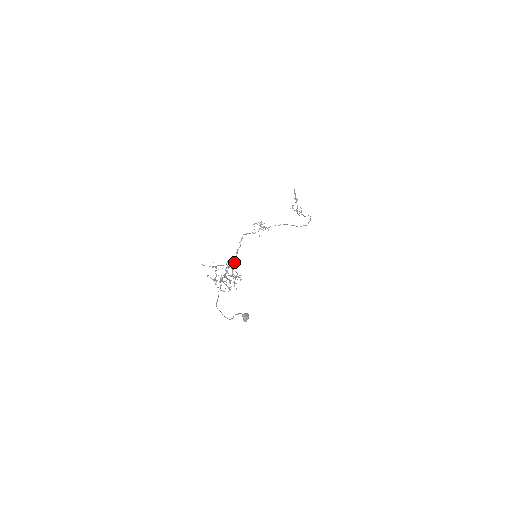
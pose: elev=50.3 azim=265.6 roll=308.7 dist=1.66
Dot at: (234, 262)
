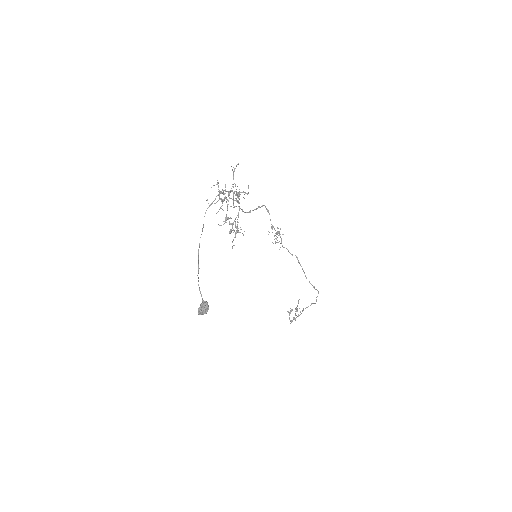
Dot at: (244, 212)
